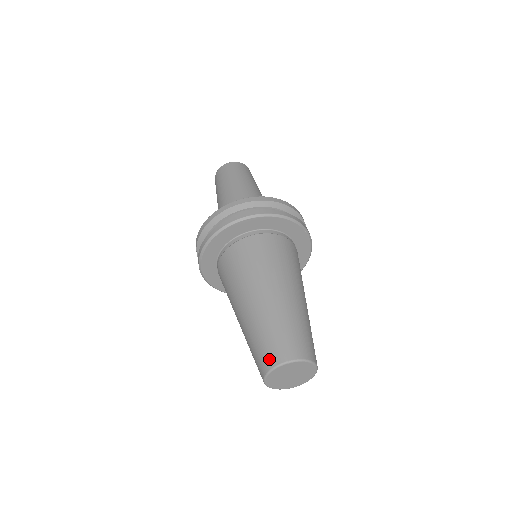
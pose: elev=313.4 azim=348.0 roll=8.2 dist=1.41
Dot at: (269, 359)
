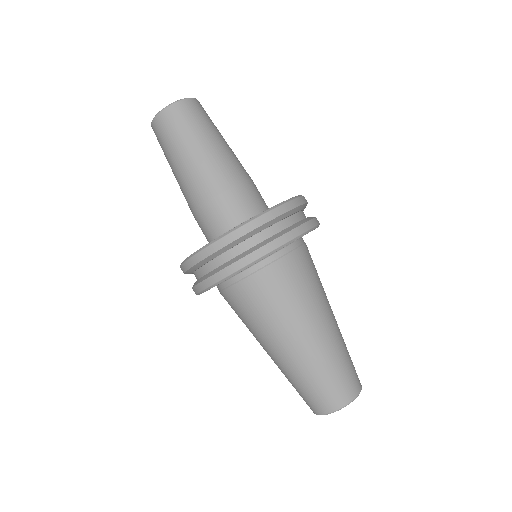
Dot at: (311, 408)
